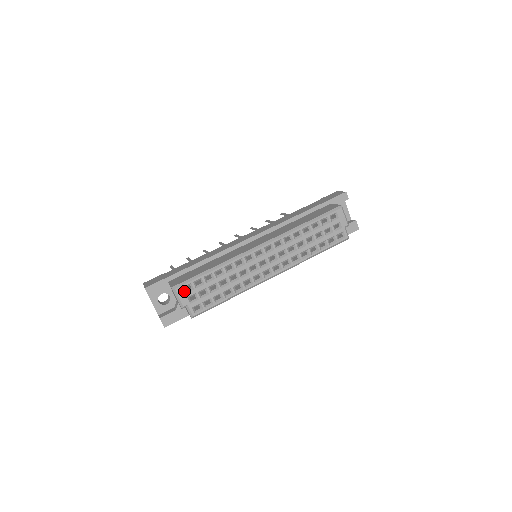
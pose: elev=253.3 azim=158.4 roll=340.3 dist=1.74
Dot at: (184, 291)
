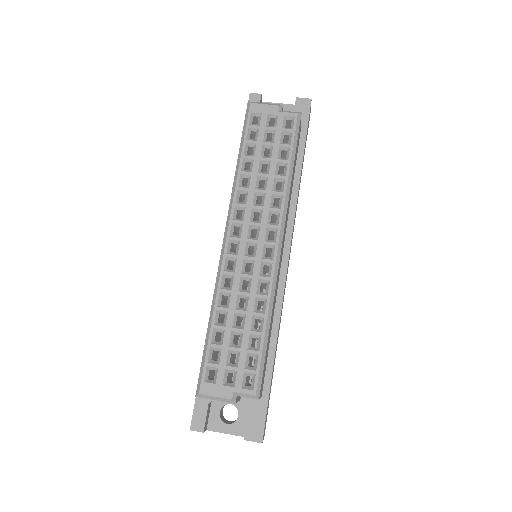
Dot at: (211, 383)
